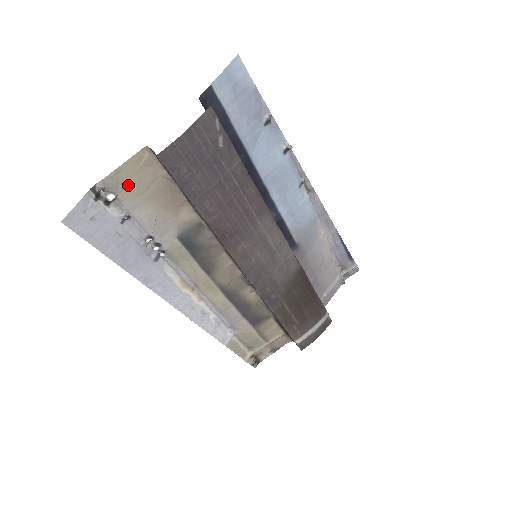
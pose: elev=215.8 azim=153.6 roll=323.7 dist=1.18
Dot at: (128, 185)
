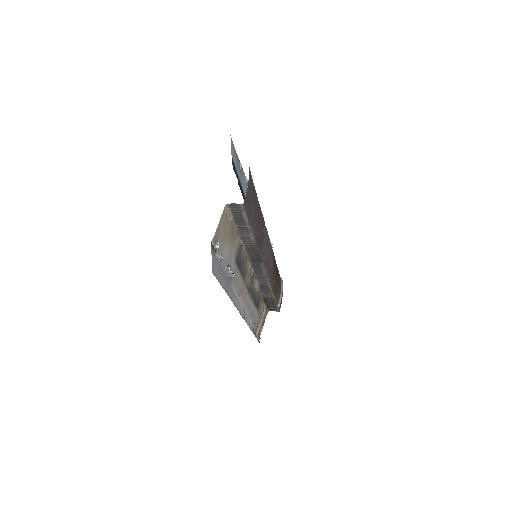
Dot at: (221, 234)
